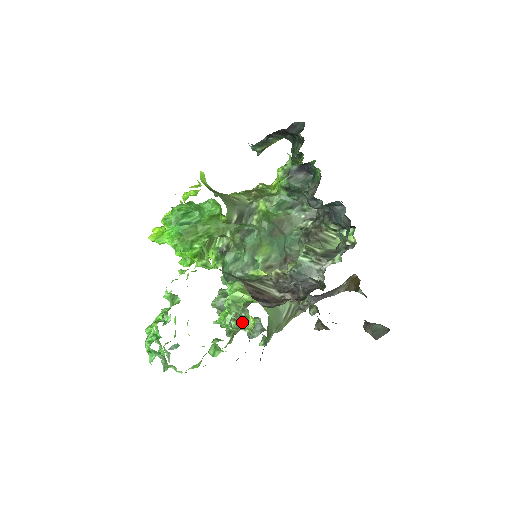
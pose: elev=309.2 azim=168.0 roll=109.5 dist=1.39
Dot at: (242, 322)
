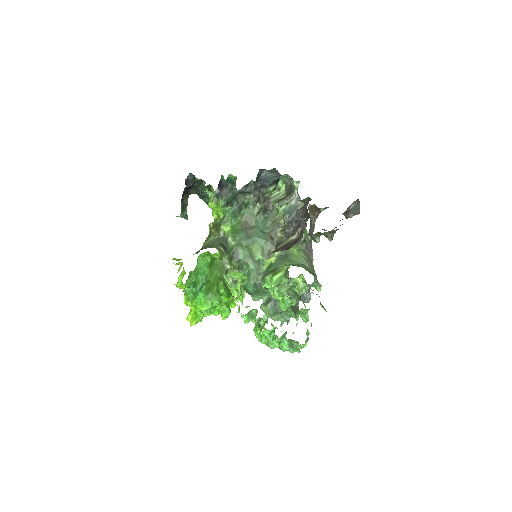
Dot at: (296, 289)
